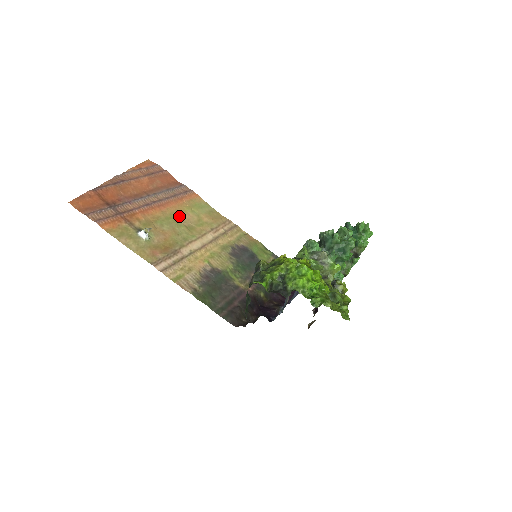
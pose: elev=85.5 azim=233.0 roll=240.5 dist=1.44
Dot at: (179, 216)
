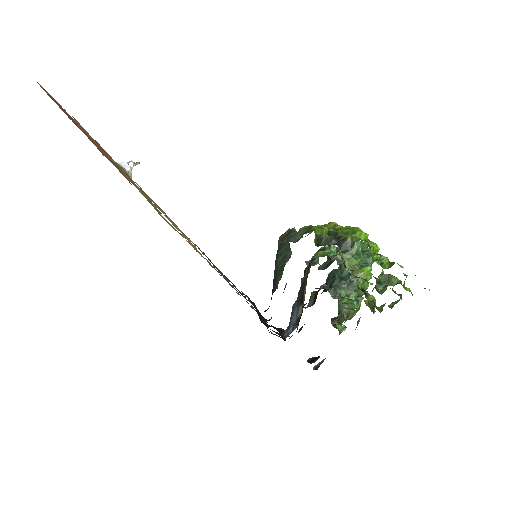
Dot at: occluded
